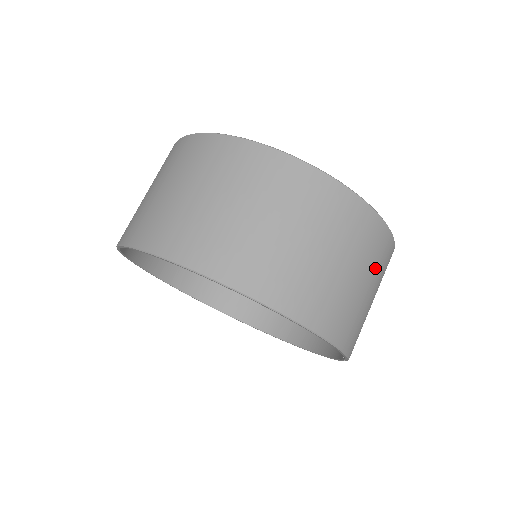
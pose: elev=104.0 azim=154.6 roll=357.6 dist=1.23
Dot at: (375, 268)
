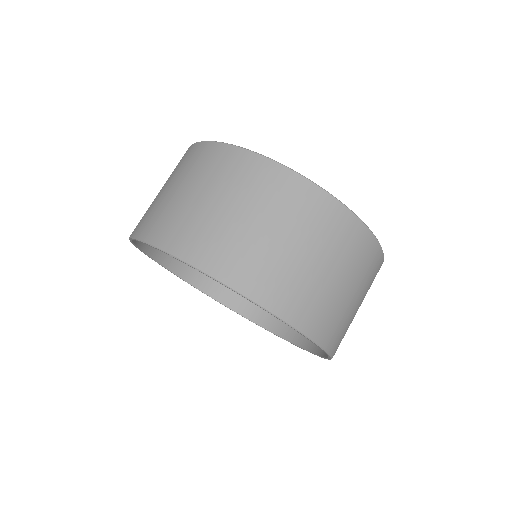
Dot at: occluded
